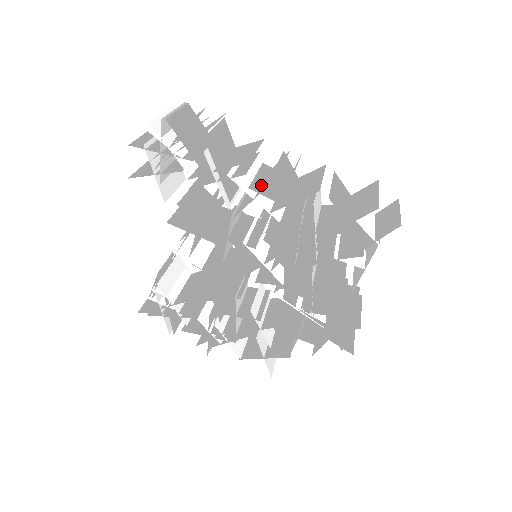
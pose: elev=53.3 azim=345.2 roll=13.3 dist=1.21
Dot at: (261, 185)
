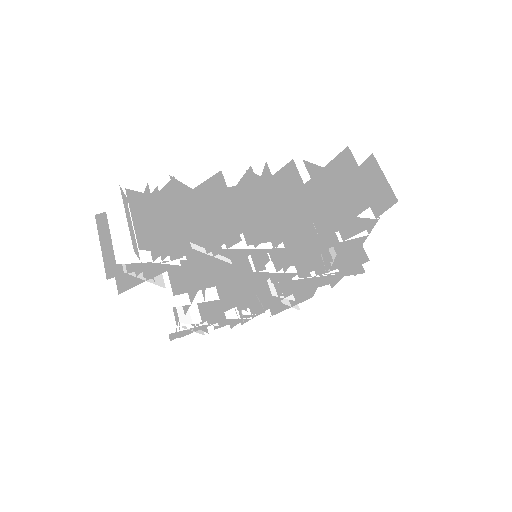
Dot at: (251, 228)
